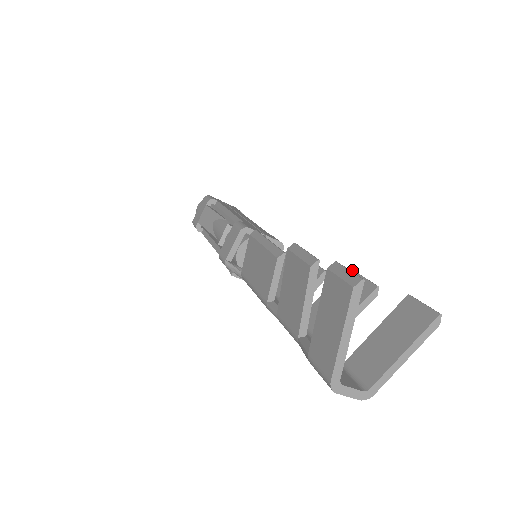
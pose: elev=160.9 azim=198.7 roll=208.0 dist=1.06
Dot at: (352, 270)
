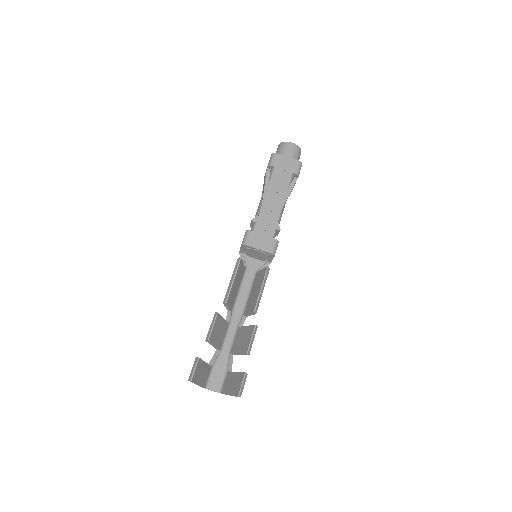
Dot at: (254, 328)
